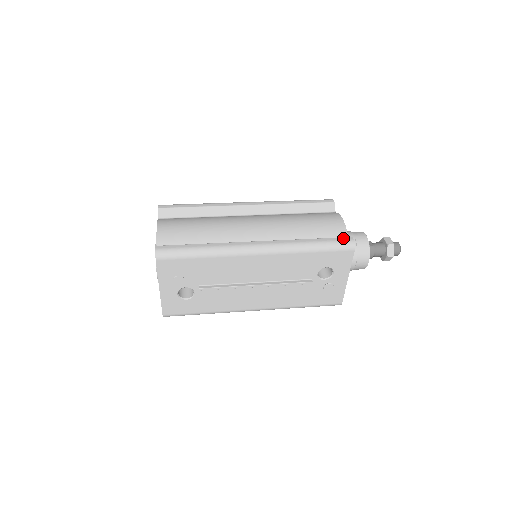
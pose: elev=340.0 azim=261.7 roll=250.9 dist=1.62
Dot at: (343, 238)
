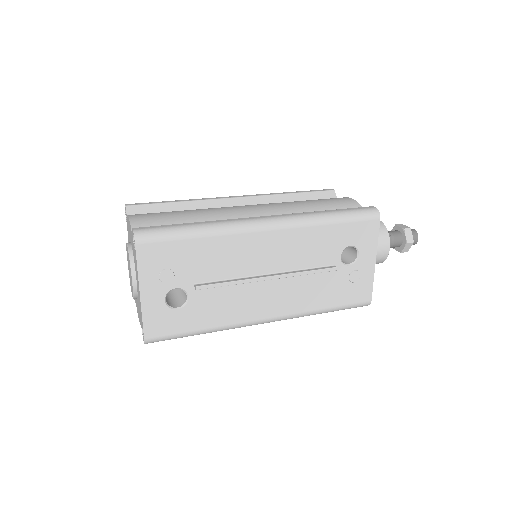
Dot at: (363, 207)
